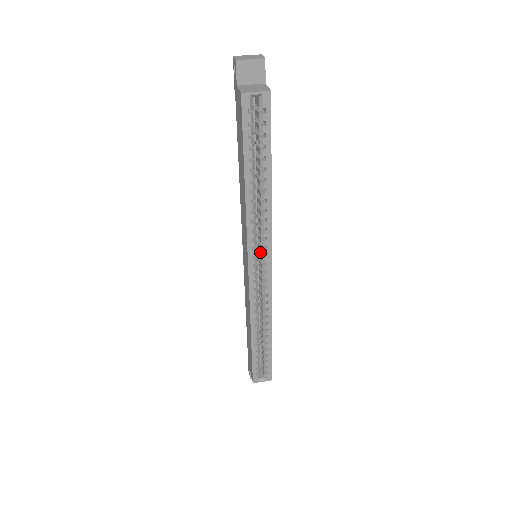
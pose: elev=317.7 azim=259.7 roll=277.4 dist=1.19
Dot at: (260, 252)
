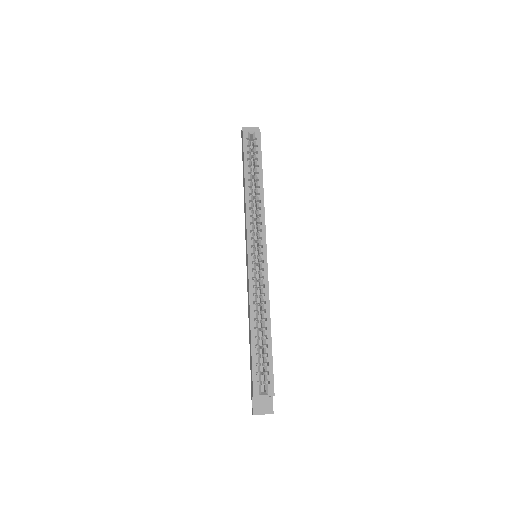
Dot at: (257, 241)
